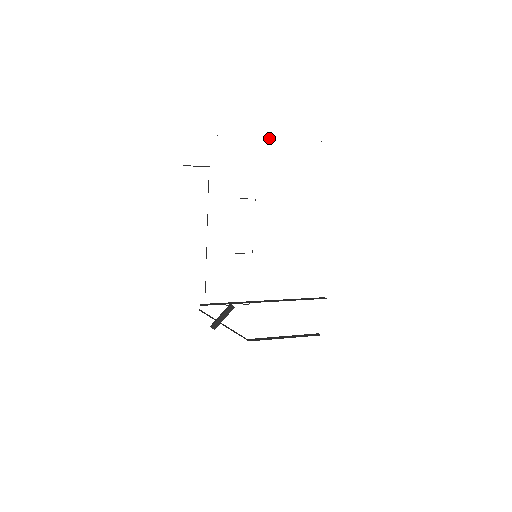
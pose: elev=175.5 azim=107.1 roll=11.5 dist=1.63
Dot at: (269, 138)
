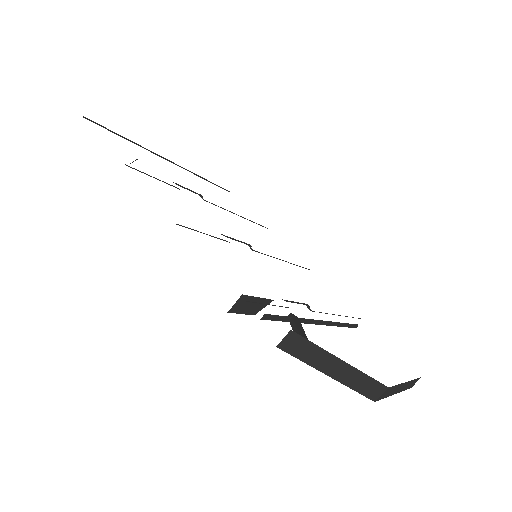
Dot at: (169, 160)
